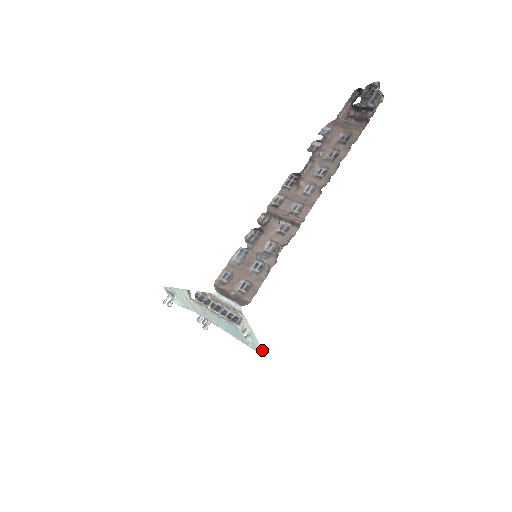
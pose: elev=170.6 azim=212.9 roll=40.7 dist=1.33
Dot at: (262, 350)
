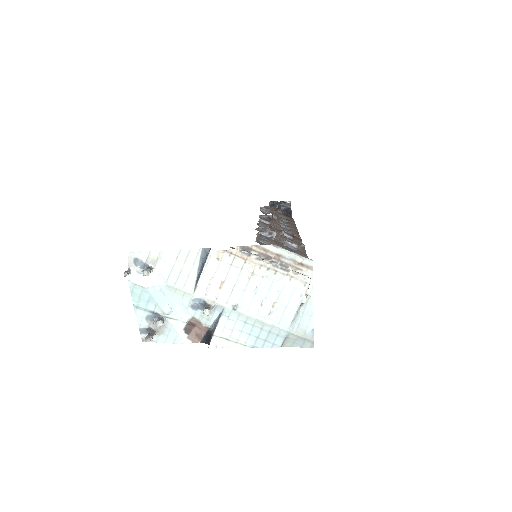
Dot at: (312, 329)
